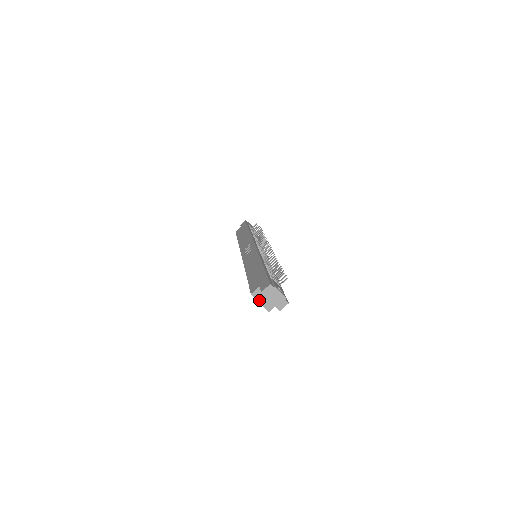
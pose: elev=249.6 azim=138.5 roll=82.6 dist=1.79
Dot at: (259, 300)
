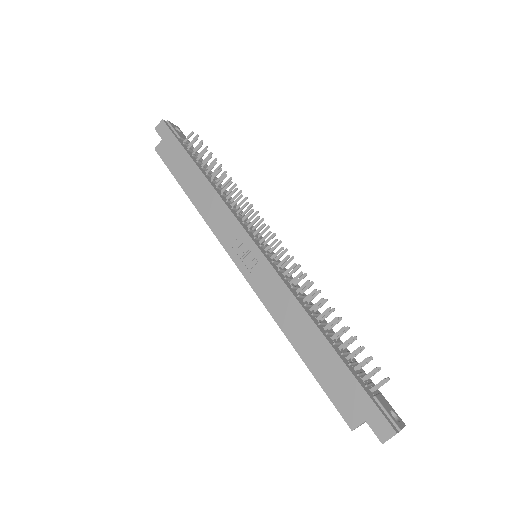
Dot at: occluded
